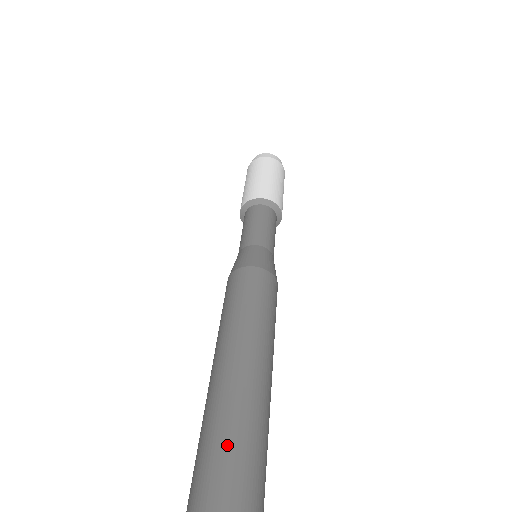
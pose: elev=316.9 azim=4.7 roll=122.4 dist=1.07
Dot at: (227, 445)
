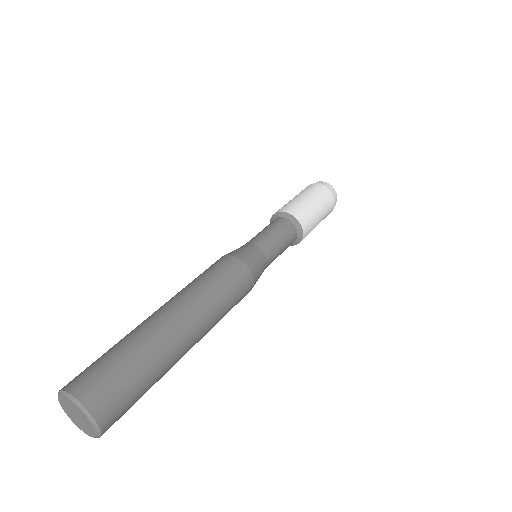
Dot at: (117, 363)
